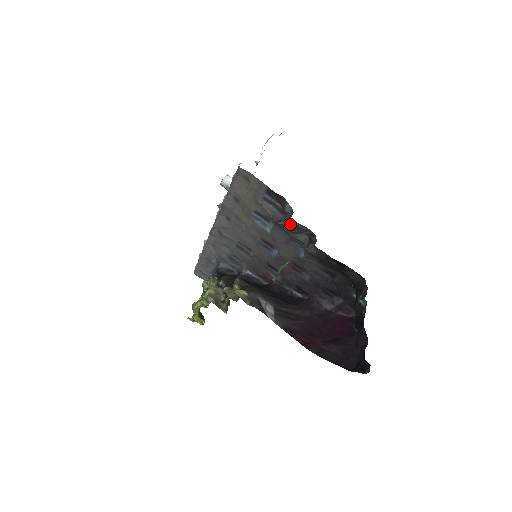
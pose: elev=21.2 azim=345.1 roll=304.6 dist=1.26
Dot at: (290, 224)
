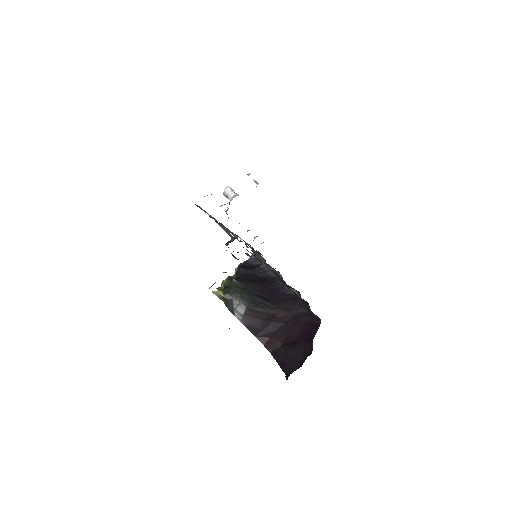
Dot at: occluded
